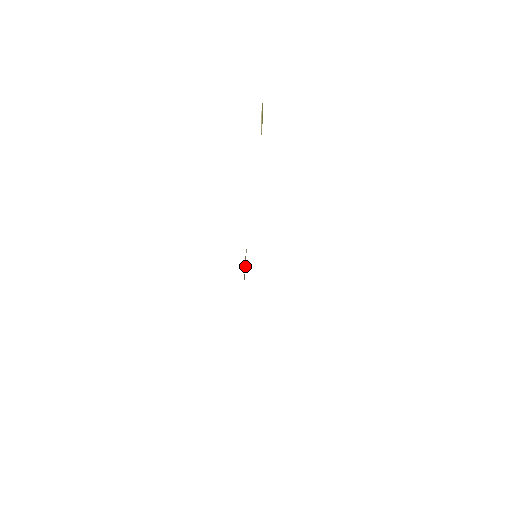
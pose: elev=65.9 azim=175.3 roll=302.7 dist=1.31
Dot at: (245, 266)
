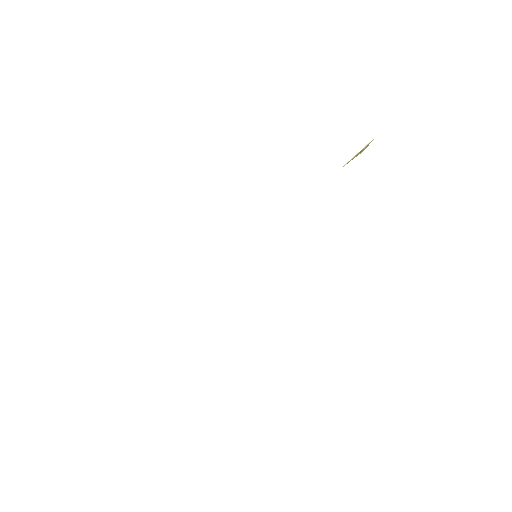
Dot at: occluded
